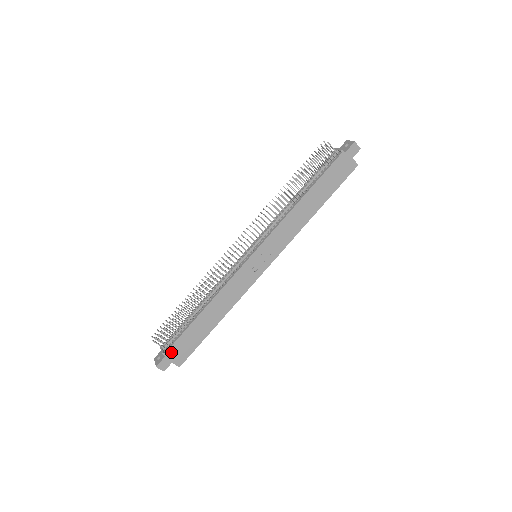
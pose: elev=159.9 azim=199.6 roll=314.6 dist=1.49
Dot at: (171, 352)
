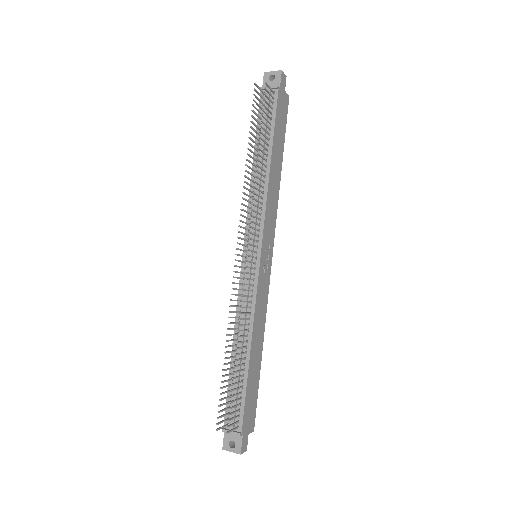
Dot at: (244, 425)
